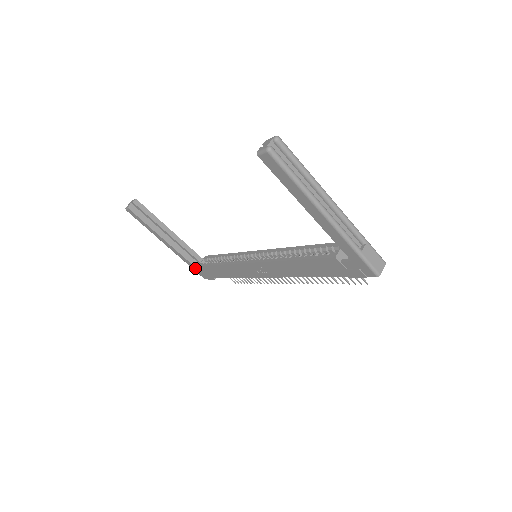
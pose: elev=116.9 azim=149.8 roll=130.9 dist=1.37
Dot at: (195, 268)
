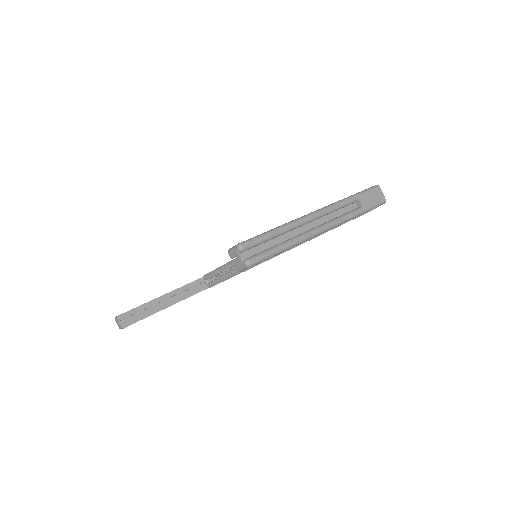
Dot at: occluded
